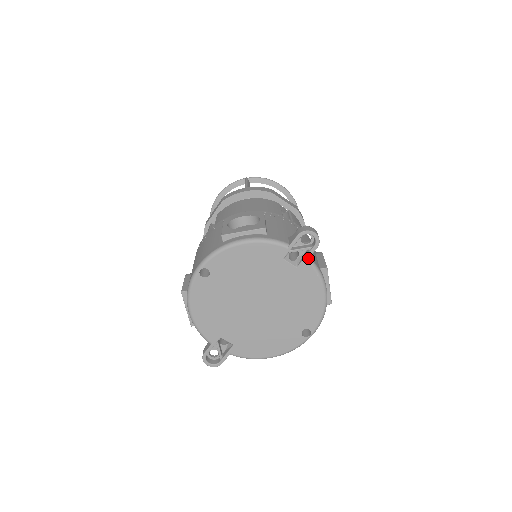
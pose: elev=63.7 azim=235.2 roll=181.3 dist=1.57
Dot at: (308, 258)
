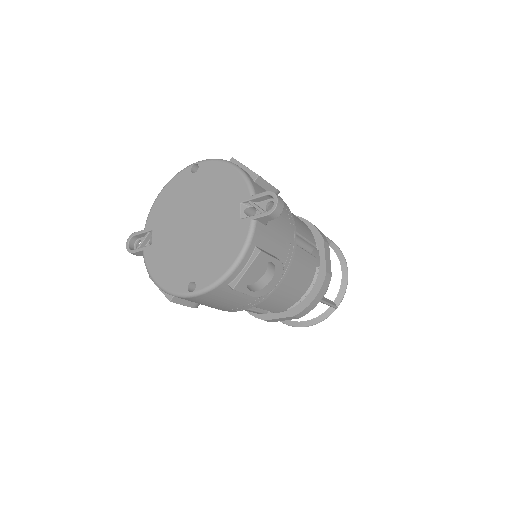
Dot at: (254, 218)
